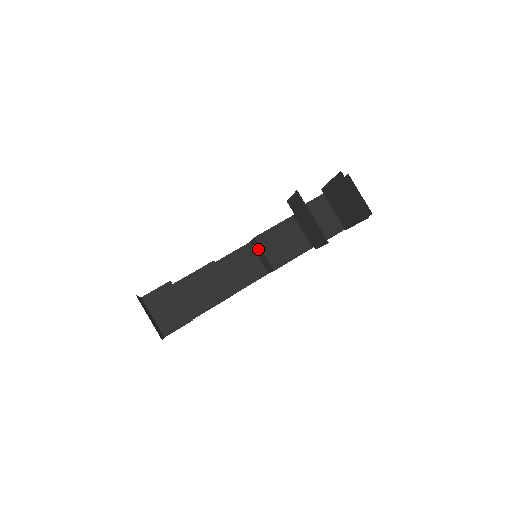
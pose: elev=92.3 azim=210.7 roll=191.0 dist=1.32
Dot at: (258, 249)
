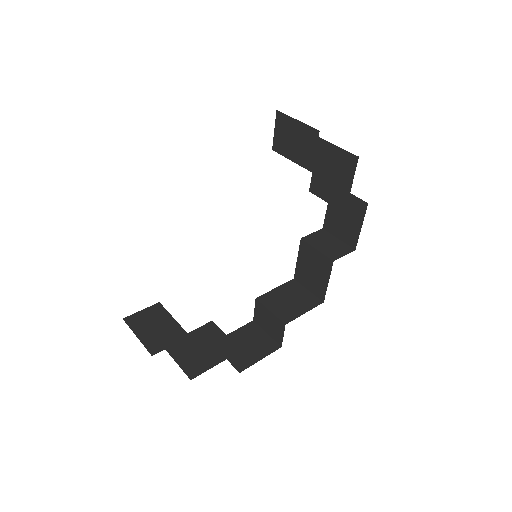
Dot at: (263, 315)
